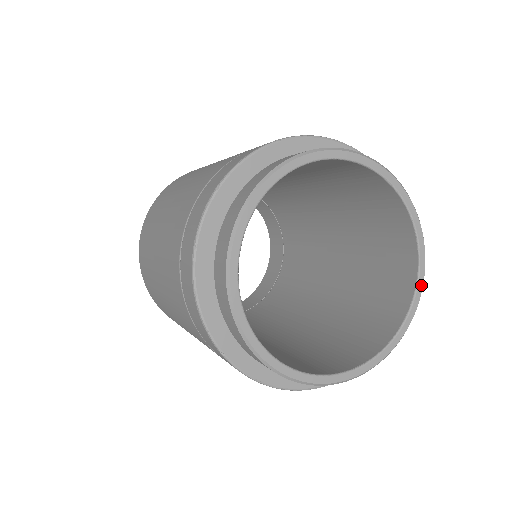
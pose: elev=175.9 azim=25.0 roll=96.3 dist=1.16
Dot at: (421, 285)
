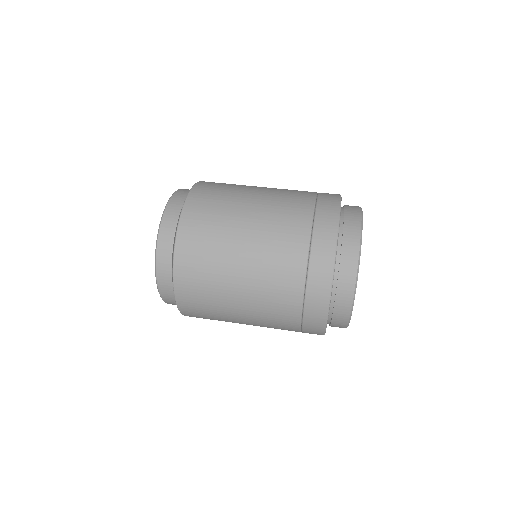
Dot at: occluded
